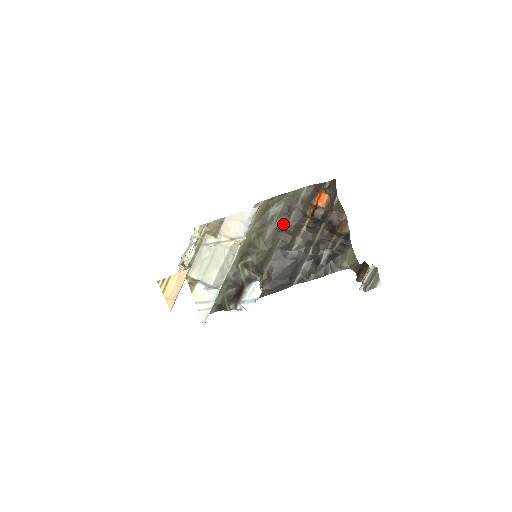
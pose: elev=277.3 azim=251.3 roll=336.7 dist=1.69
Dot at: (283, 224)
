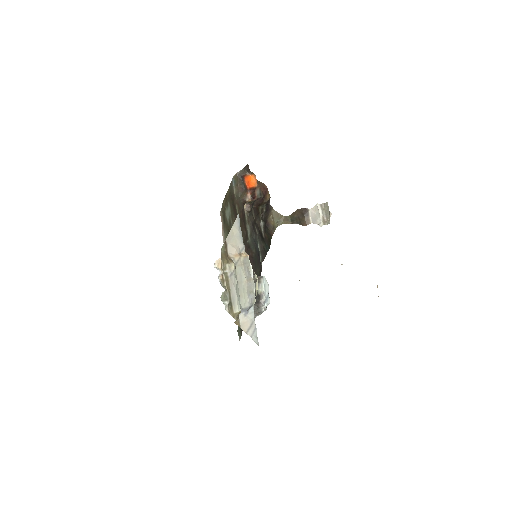
Dot at: occluded
